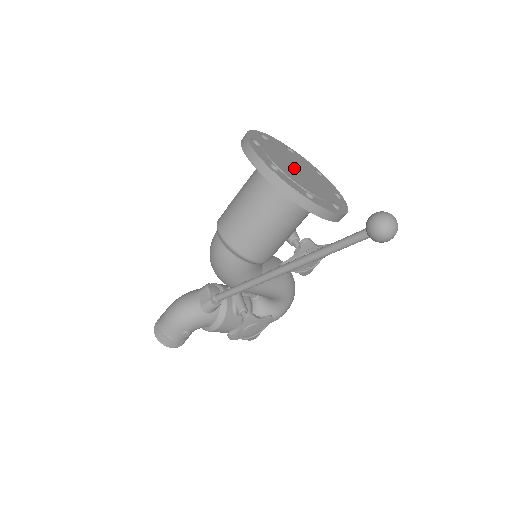
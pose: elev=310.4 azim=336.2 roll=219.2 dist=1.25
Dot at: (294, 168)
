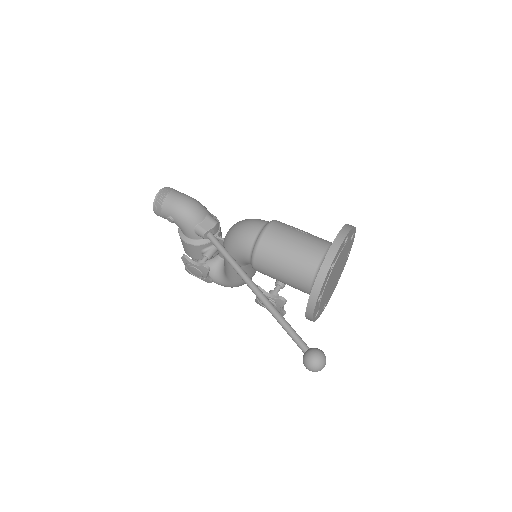
Dot at: (336, 272)
